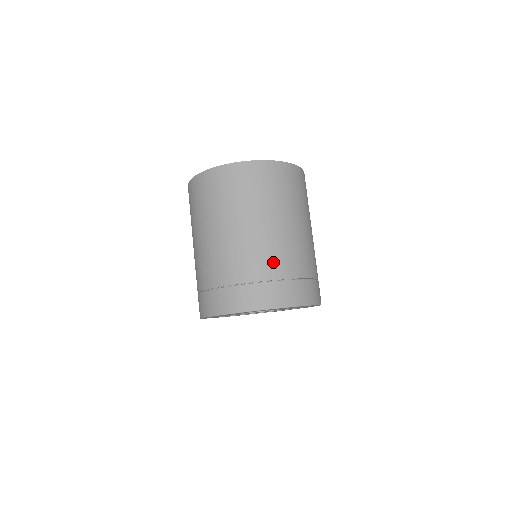
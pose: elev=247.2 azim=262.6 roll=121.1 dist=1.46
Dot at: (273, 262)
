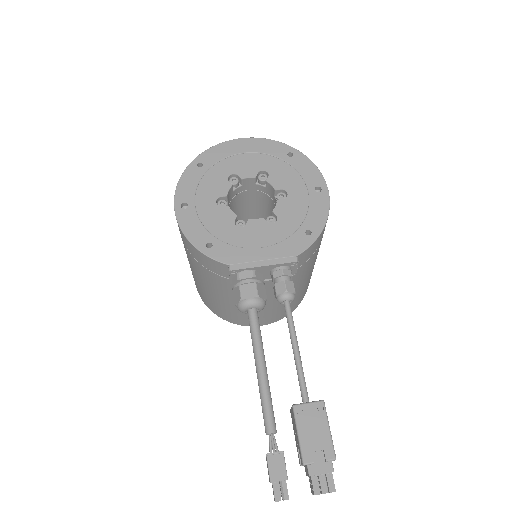
Dot at: occluded
